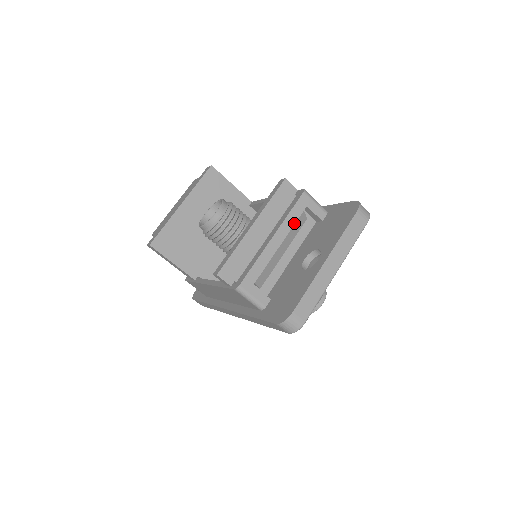
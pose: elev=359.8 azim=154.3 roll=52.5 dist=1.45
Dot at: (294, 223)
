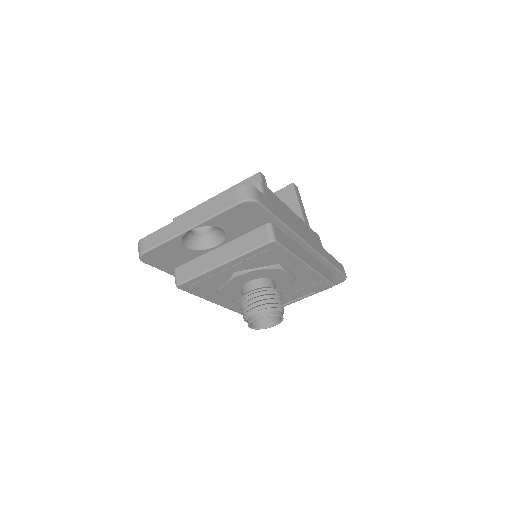
Dot at: occluded
